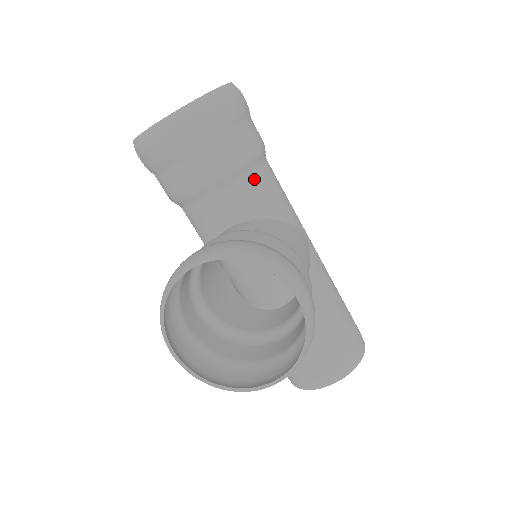
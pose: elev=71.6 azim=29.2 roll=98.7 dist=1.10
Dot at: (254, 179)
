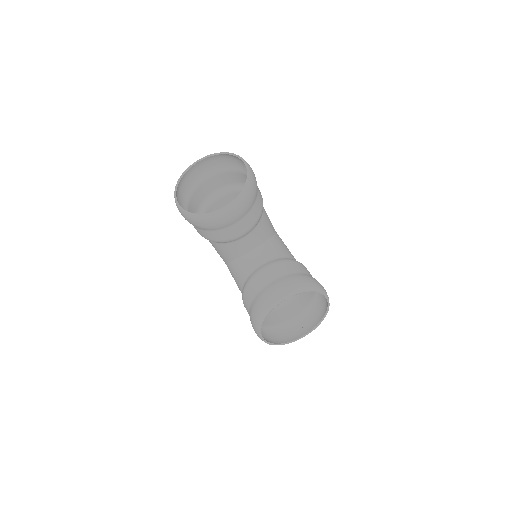
Dot at: (263, 219)
